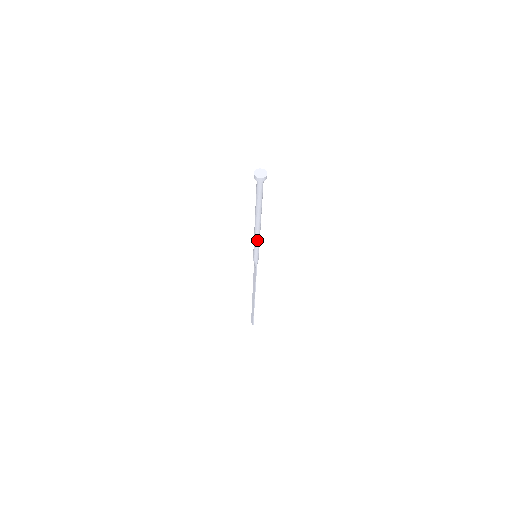
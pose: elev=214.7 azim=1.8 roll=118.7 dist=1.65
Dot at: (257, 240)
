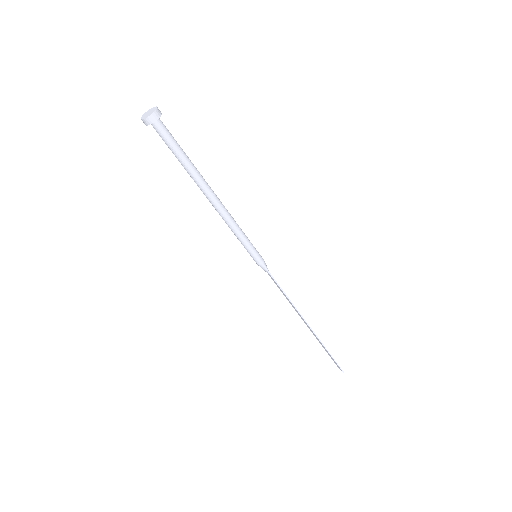
Dot at: (233, 227)
